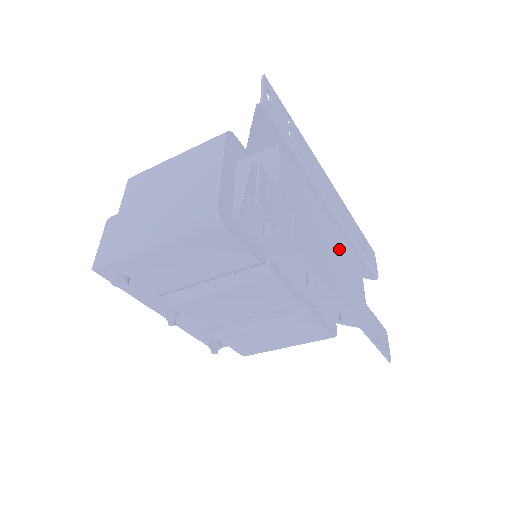
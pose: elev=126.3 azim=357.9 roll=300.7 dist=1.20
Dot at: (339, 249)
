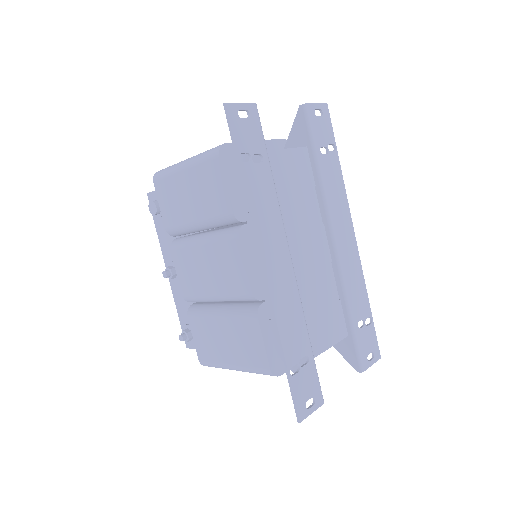
Dot at: (319, 277)
